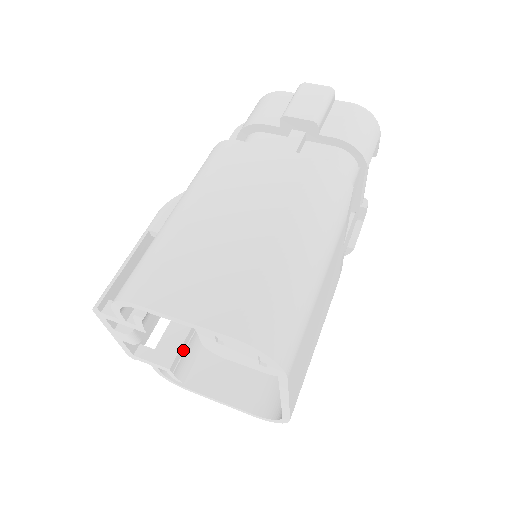
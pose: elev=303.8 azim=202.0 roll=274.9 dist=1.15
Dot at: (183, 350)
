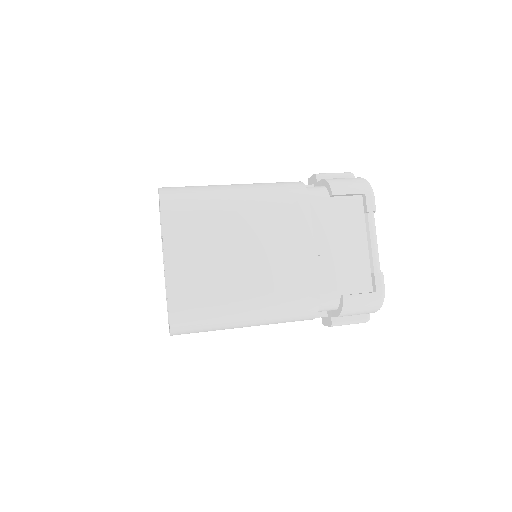
Dot at: occluded
